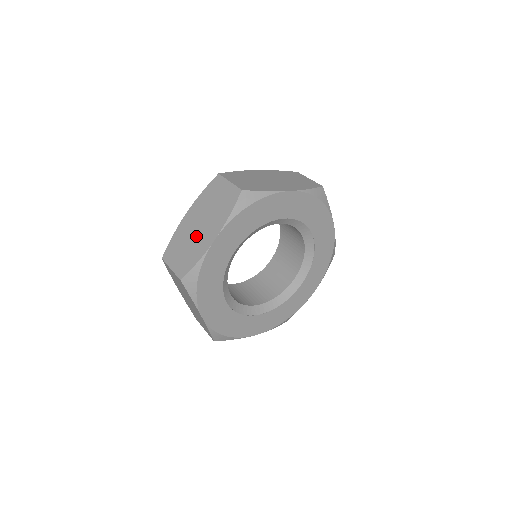
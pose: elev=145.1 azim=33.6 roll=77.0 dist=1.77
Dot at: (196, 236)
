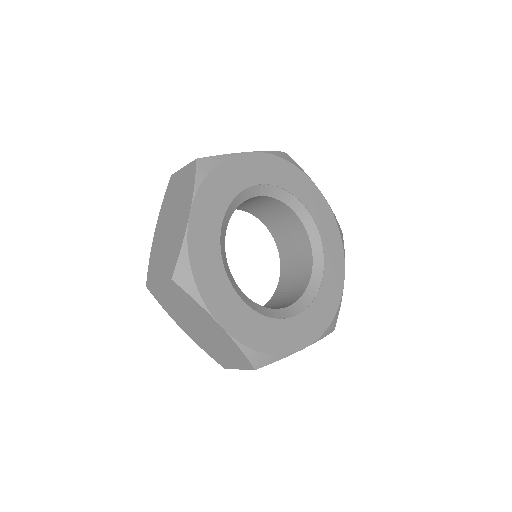
Dot at: occluded
